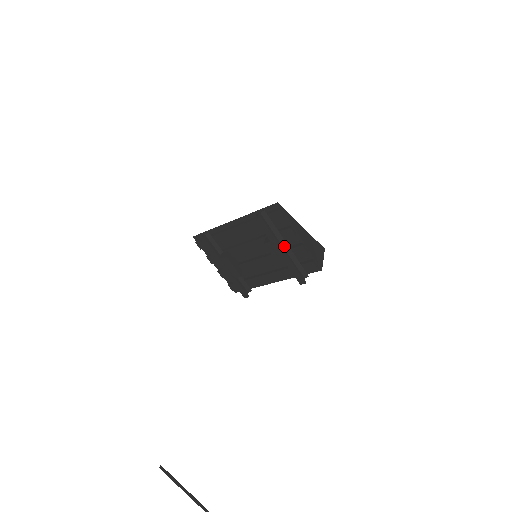
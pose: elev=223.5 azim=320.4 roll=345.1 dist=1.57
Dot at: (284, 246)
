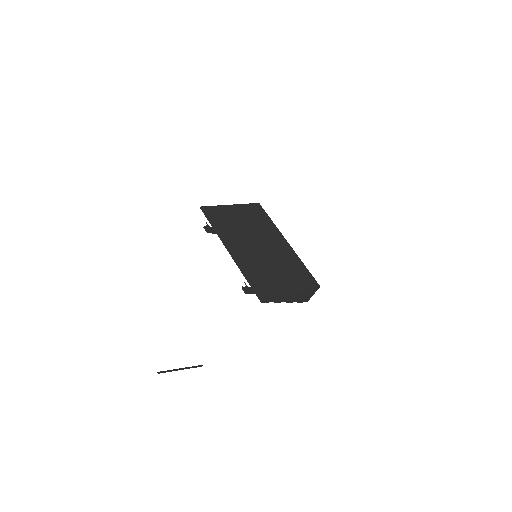
Dot at: occluded
